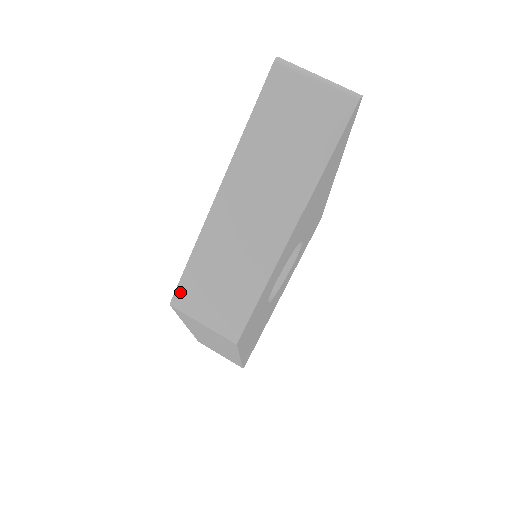
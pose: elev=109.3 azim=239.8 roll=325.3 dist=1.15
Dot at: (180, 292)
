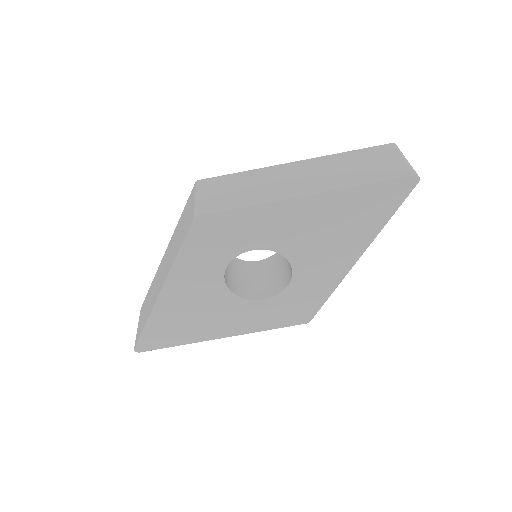
Dot at: (210, 180)
